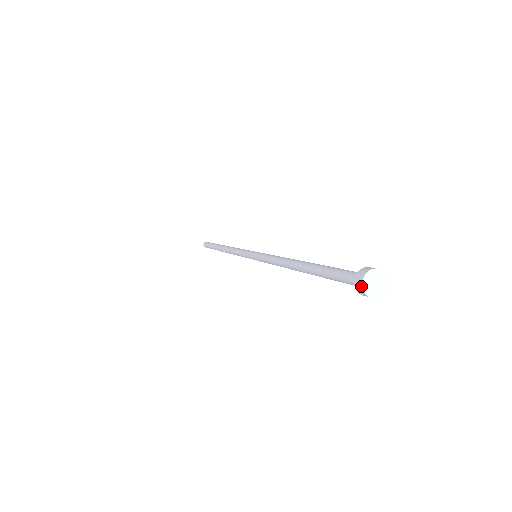
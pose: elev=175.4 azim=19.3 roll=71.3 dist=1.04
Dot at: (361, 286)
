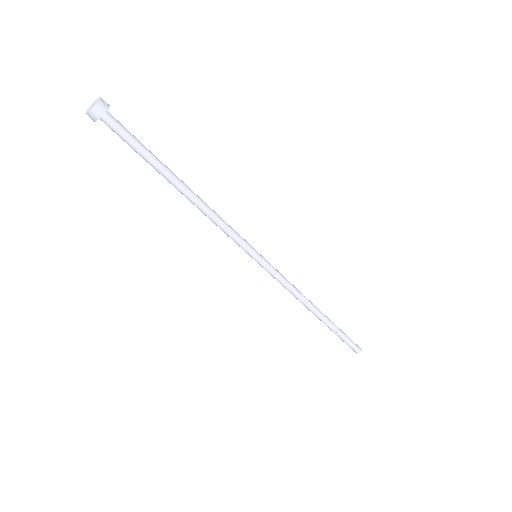
Dot at: occluded
